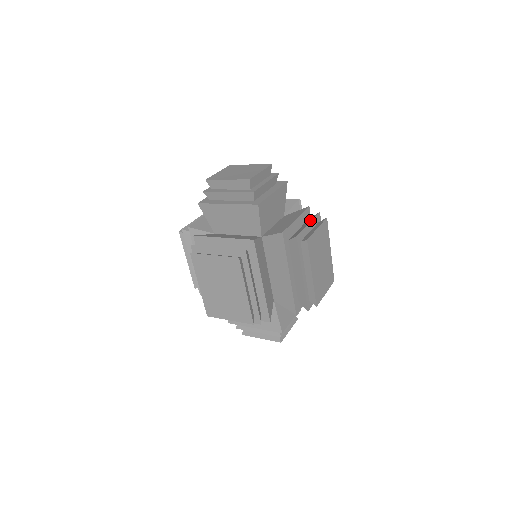
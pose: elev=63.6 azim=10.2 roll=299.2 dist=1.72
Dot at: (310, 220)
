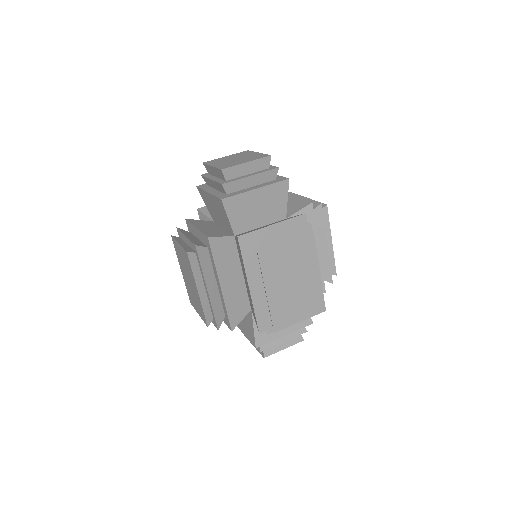
Dot at: (290, 230)
